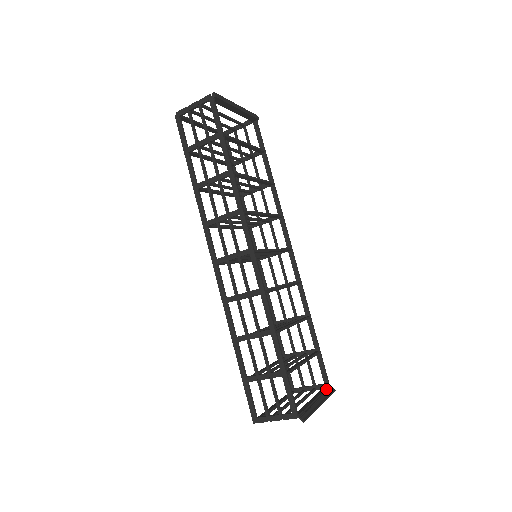
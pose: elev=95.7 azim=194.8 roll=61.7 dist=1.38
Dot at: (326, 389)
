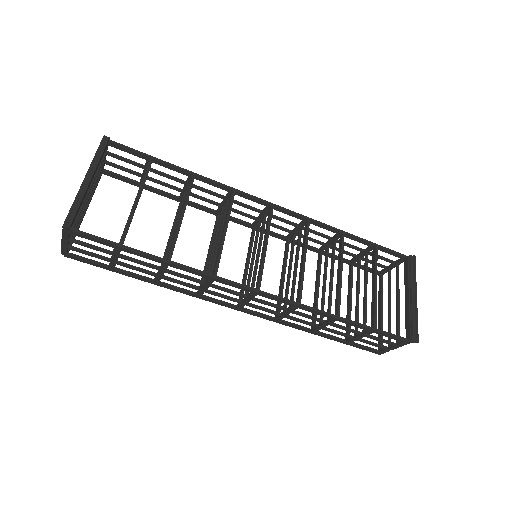
Dot at: (408, 268)
